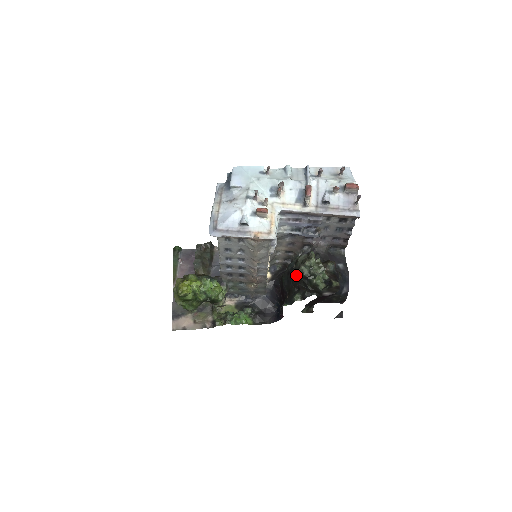
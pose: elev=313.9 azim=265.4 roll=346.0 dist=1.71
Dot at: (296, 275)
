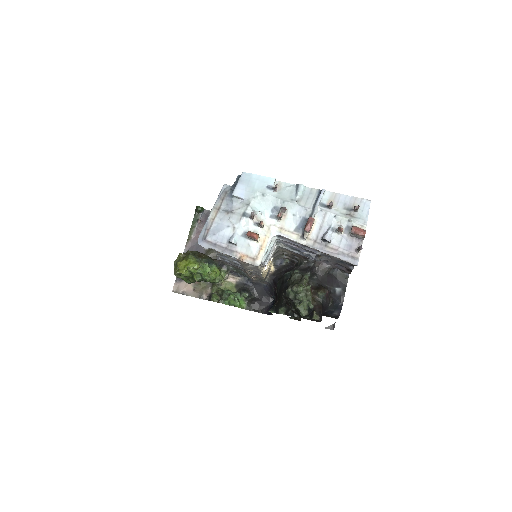
Dot at: occluded
